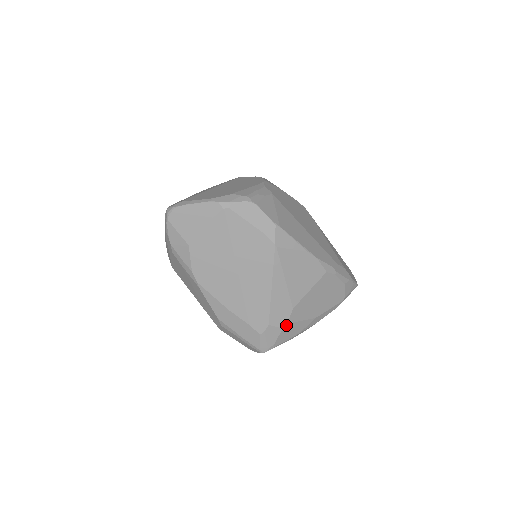
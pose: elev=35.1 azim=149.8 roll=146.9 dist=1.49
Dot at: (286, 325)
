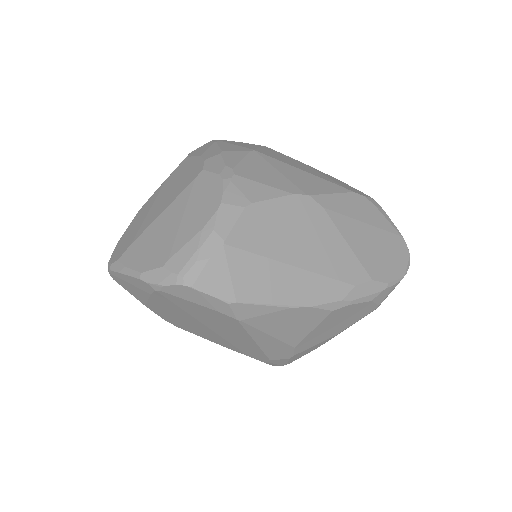
Dot at: (293, 356)
